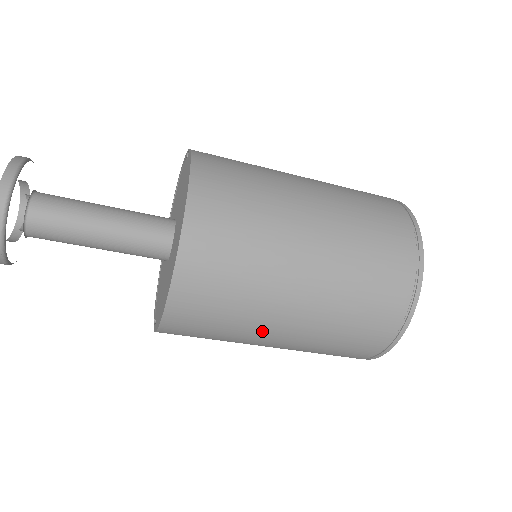
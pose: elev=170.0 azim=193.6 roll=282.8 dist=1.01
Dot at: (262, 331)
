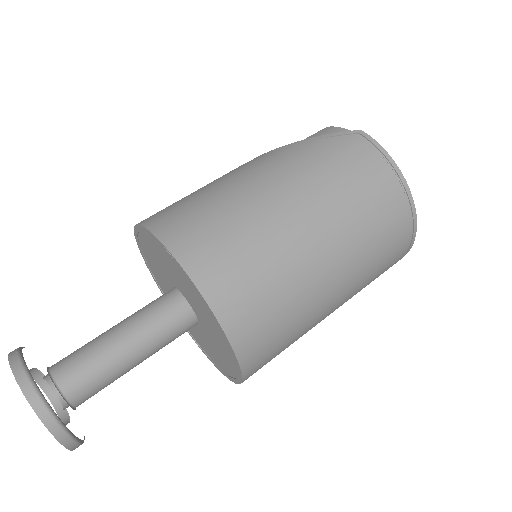
Dot at: occluded
